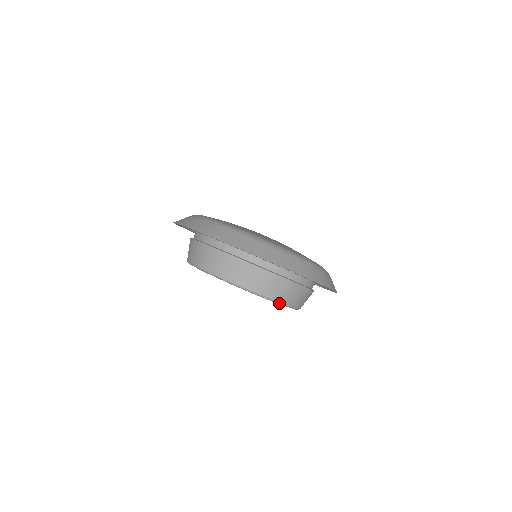
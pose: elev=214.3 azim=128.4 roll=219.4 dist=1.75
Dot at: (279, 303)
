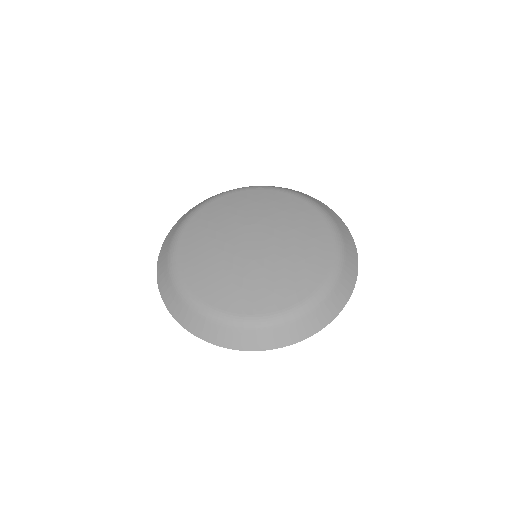
Dot at: occluded
